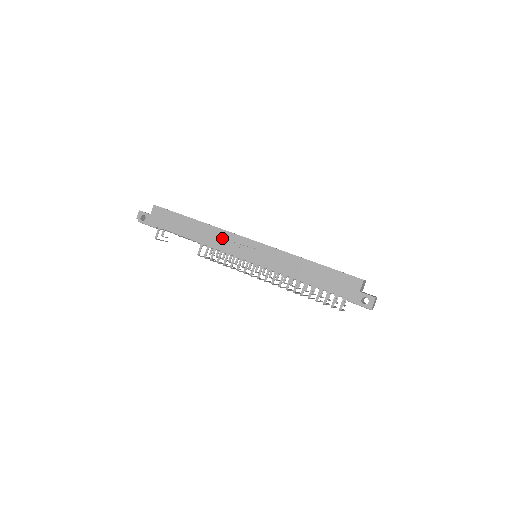
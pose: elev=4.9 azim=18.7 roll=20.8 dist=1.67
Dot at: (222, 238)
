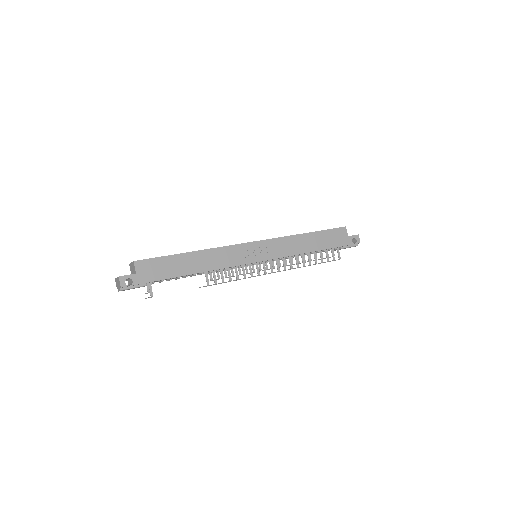
Dot at: (228, 255)
